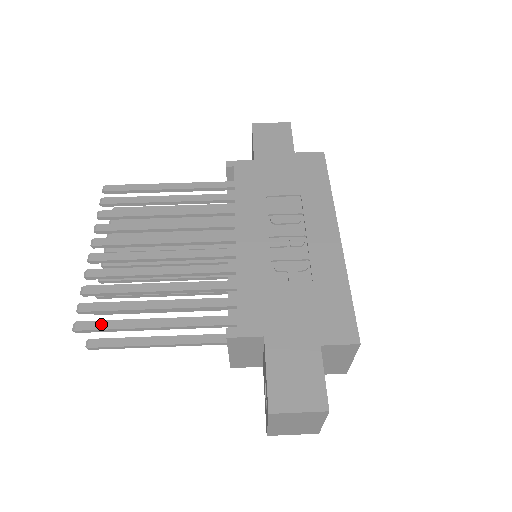
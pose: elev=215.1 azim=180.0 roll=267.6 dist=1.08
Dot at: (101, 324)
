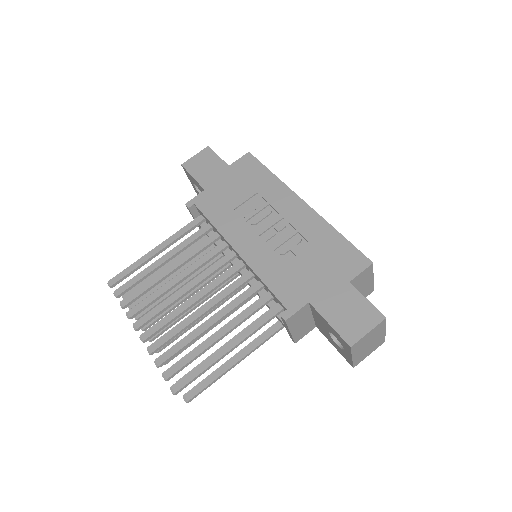
Dot at: (190, 375)
